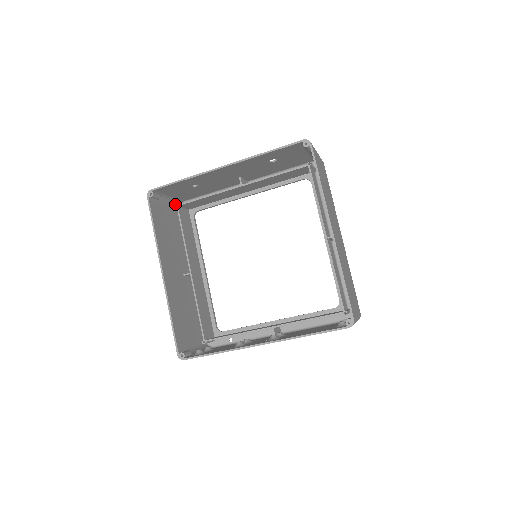
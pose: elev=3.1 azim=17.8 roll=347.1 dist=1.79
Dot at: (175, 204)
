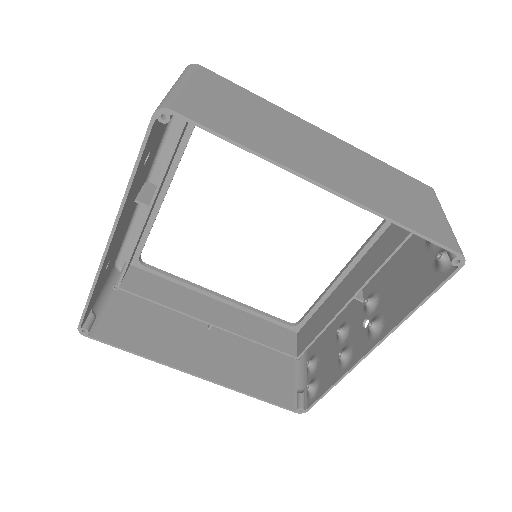
Dot at: (114, 288)
